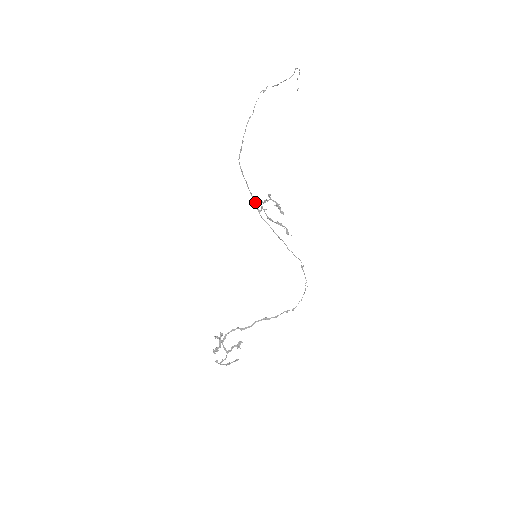
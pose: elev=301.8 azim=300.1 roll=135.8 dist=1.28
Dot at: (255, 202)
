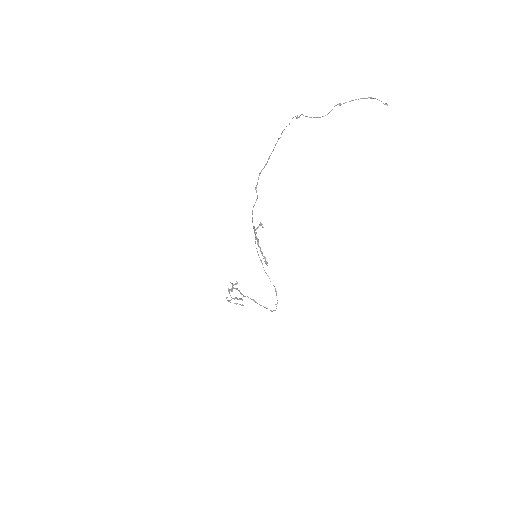
Dot at: (252, 221)
